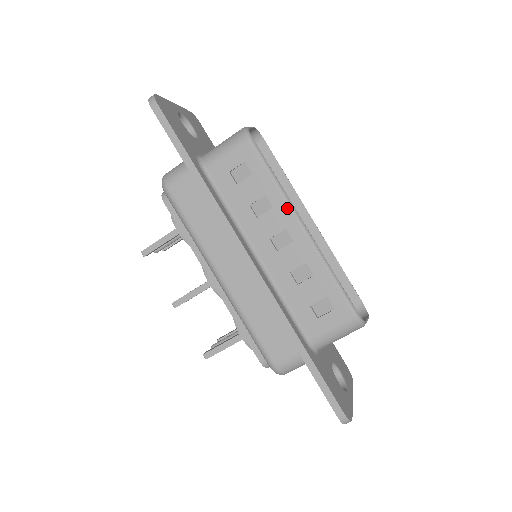
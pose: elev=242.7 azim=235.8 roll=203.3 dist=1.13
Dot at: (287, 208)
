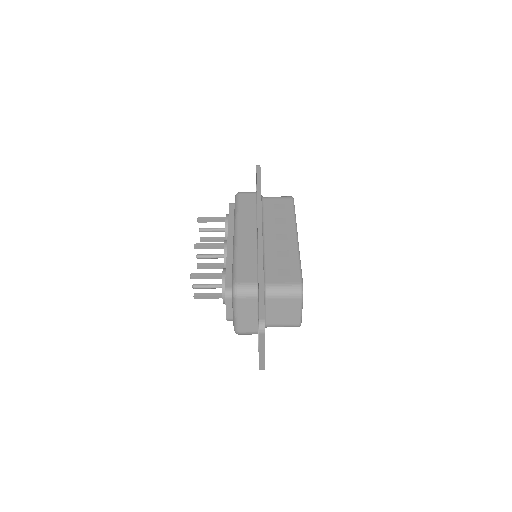
Dot at: (294, 227)
